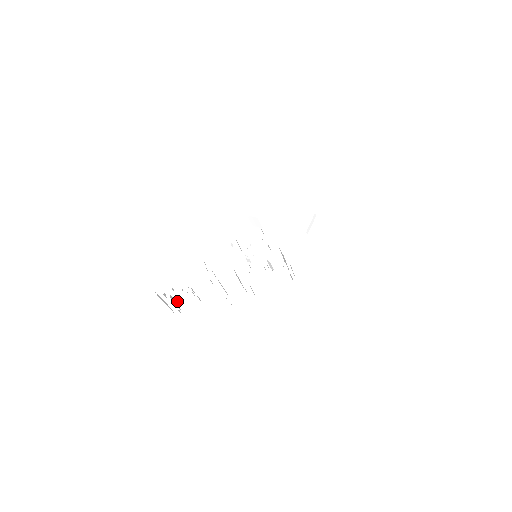
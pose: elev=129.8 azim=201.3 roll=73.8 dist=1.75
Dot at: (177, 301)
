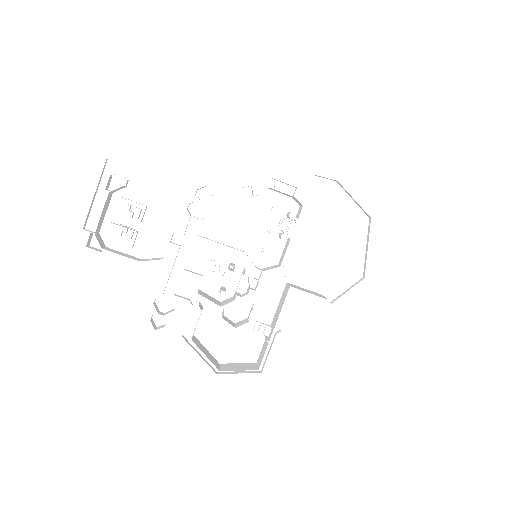
Dot at: (103, 225)
